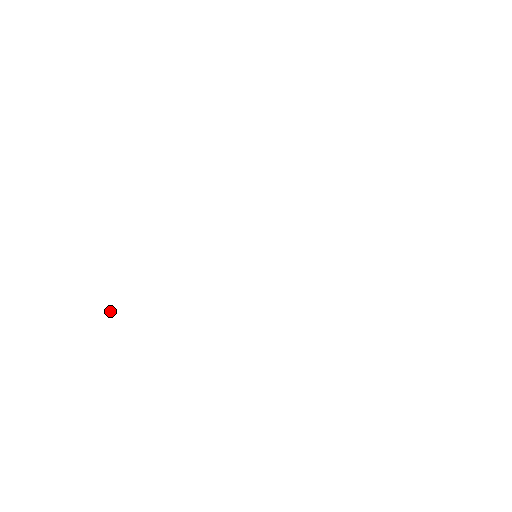
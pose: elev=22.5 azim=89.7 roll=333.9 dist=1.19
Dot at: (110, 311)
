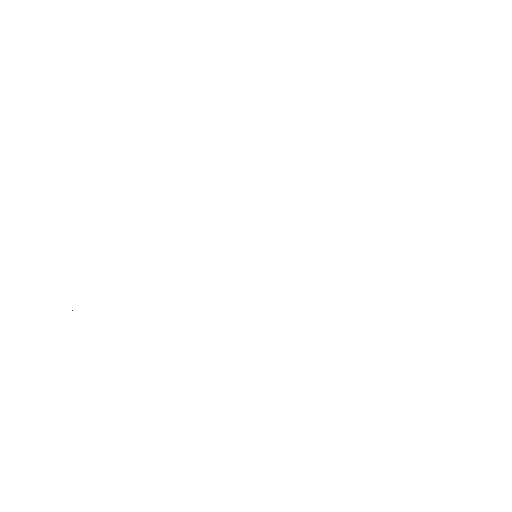
Dot at: occluded
